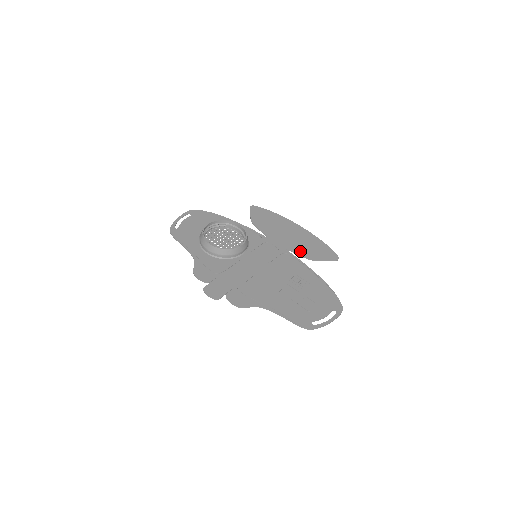
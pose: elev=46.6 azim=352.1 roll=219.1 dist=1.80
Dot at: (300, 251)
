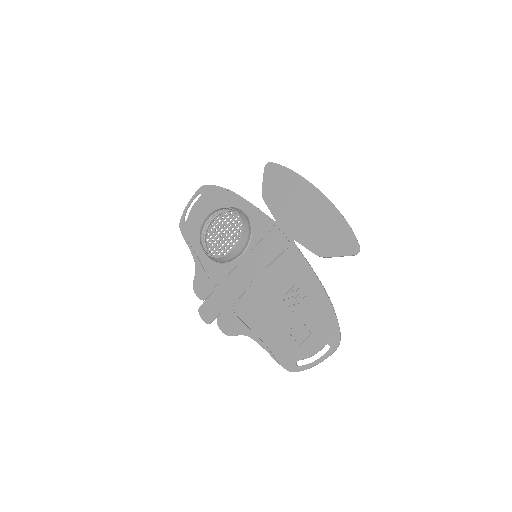
Dot at: (309, 242)
